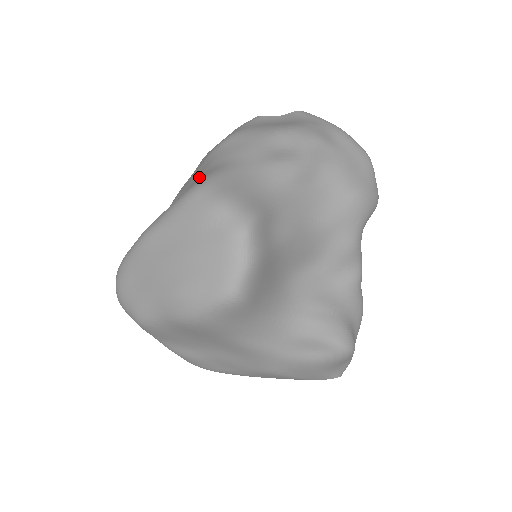
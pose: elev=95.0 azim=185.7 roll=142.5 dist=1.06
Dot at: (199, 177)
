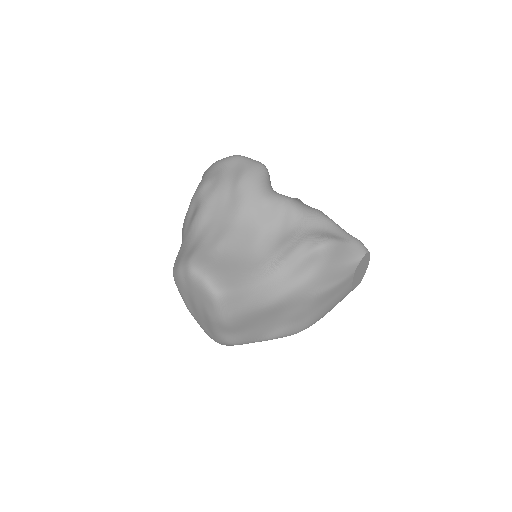
Dot at: occluded
